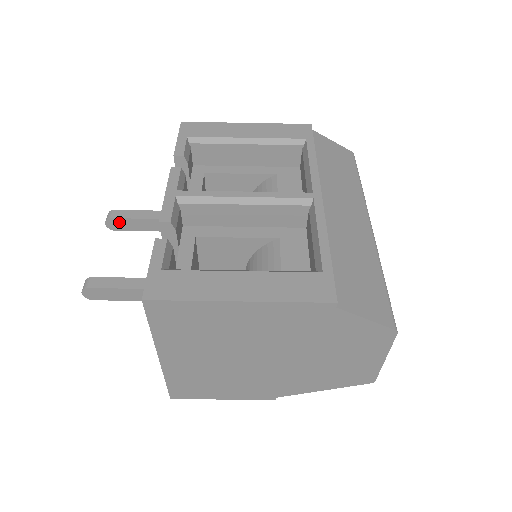
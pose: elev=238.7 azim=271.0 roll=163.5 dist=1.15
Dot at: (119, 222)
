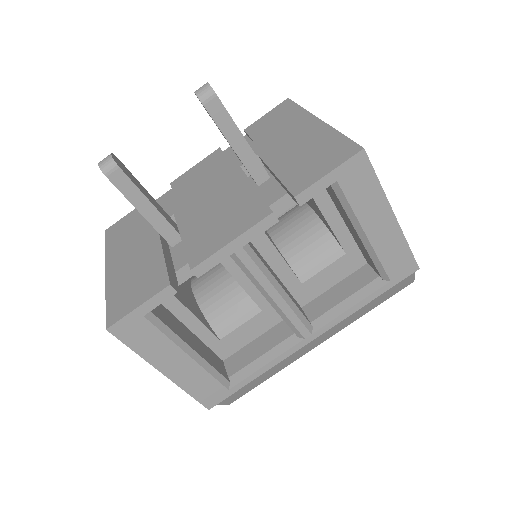
Dot at: (207, 110)
